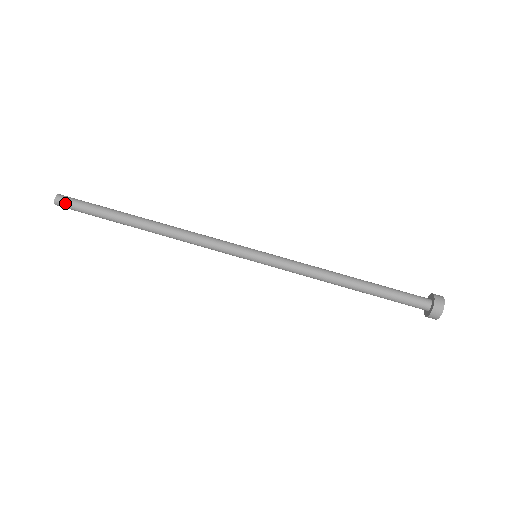
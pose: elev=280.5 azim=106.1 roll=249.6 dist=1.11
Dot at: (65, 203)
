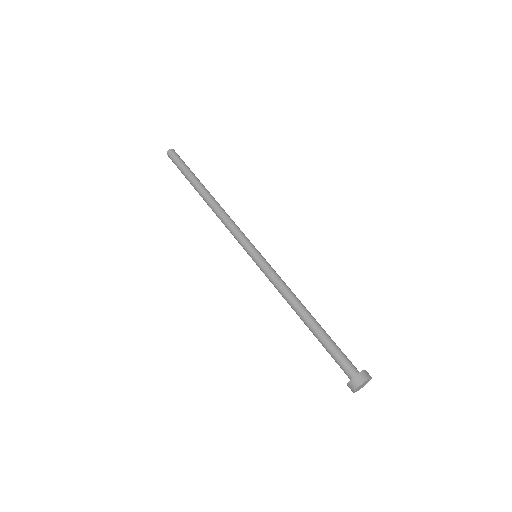
Dot at: (171, 157)
